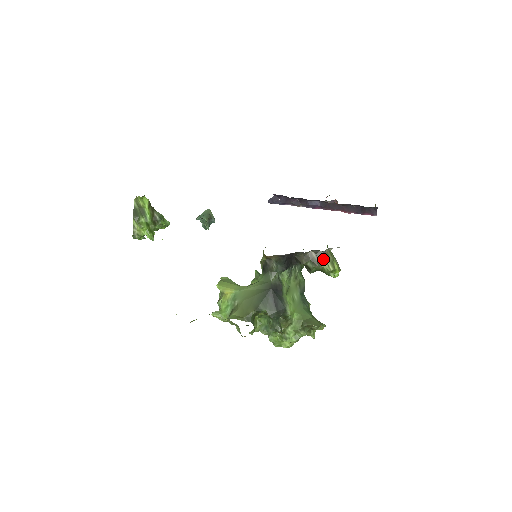
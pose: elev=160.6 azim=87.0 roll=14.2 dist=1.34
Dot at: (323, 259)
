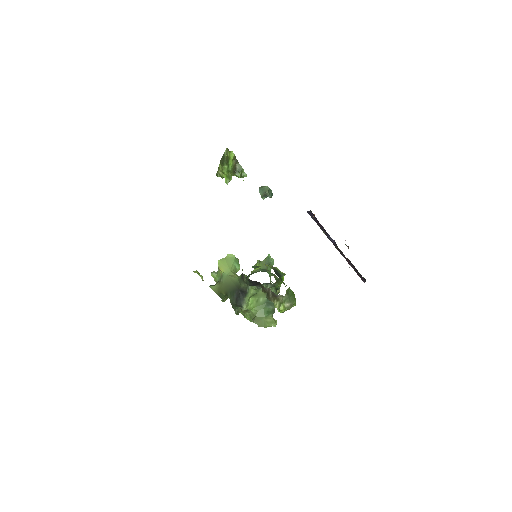
Dot at: (275, 298)
